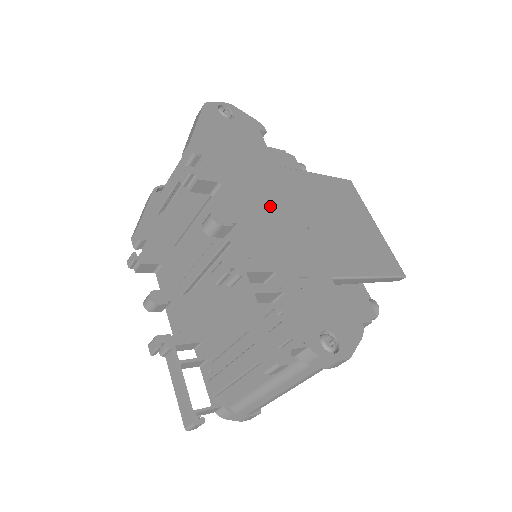
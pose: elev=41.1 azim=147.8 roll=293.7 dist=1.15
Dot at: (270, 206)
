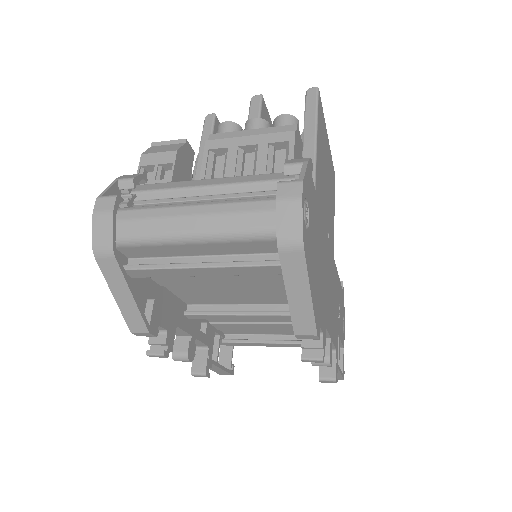
Dot at: (330, 282)
